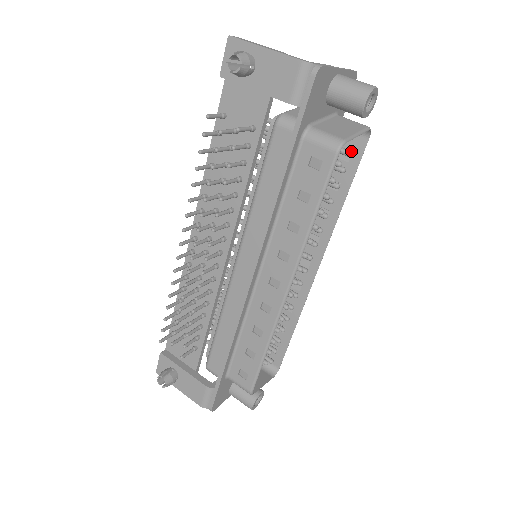
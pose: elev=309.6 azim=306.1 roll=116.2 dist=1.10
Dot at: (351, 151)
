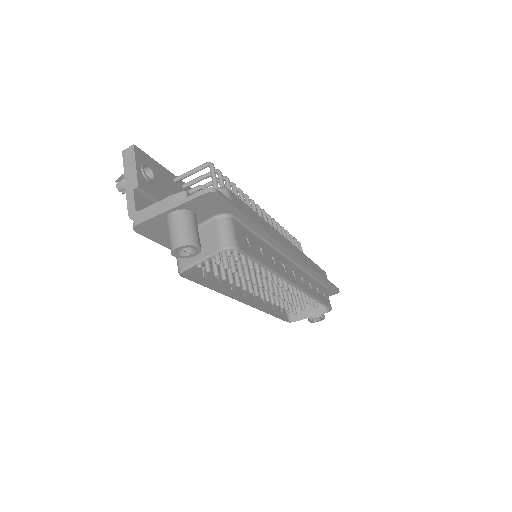
Dot at: (243, 245)
